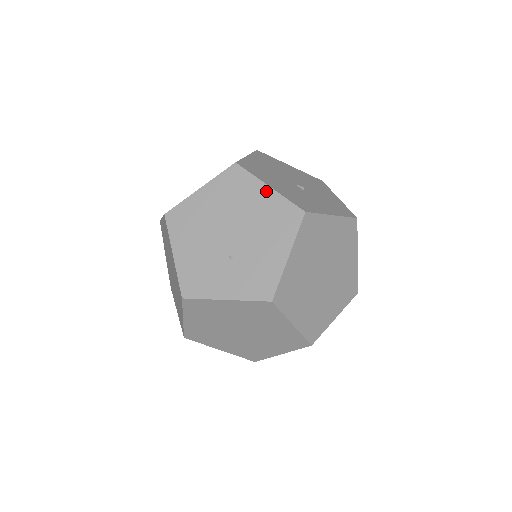
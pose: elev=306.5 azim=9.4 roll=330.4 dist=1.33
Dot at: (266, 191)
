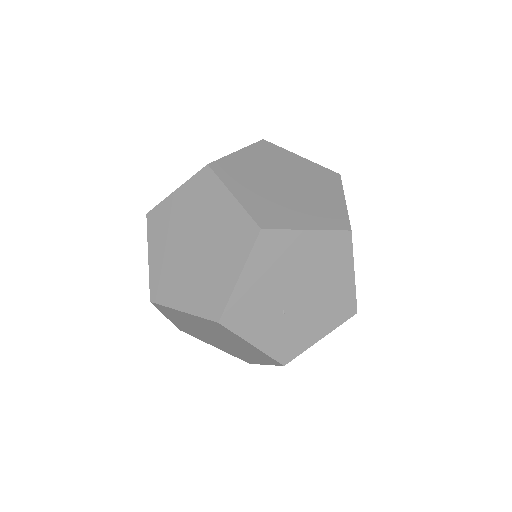
Dot at: (350, 276)
